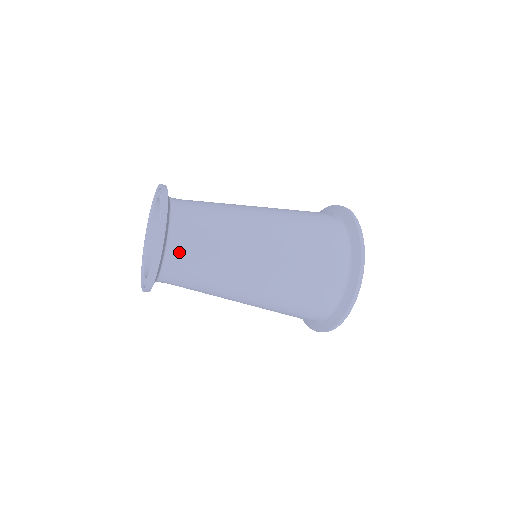
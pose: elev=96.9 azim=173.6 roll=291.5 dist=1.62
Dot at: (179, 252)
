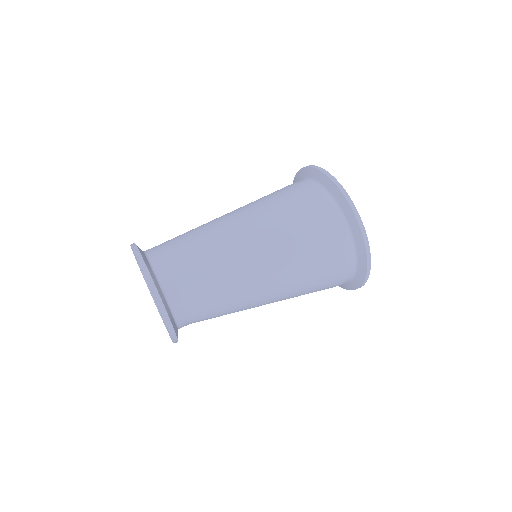
Dot at: (170, 273)
